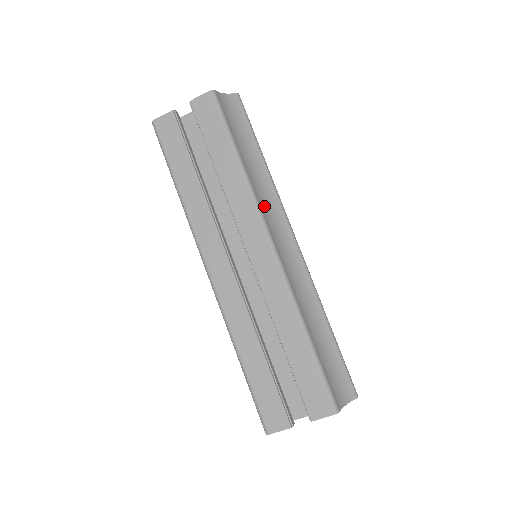
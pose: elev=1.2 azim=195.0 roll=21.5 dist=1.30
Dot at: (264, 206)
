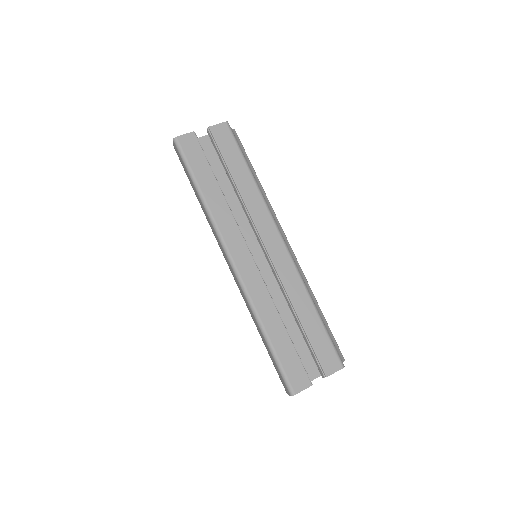
Dot at: occluded
